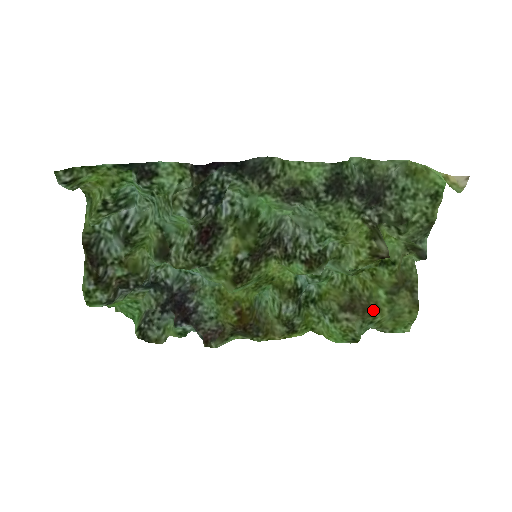
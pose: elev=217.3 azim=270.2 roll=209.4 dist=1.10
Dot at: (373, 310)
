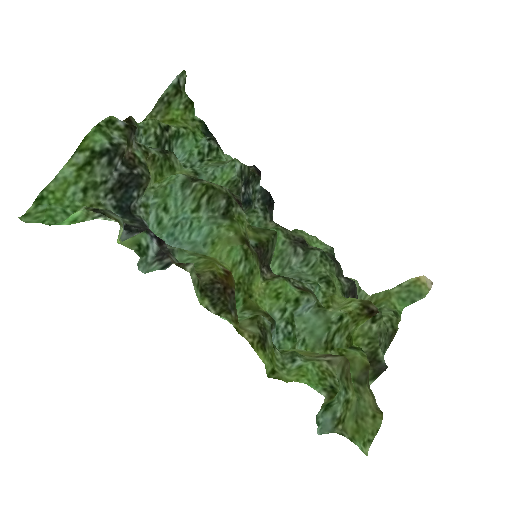
Dot at: (349, 375)
